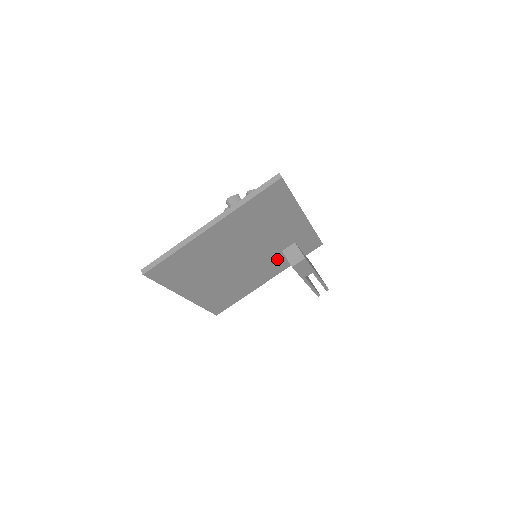
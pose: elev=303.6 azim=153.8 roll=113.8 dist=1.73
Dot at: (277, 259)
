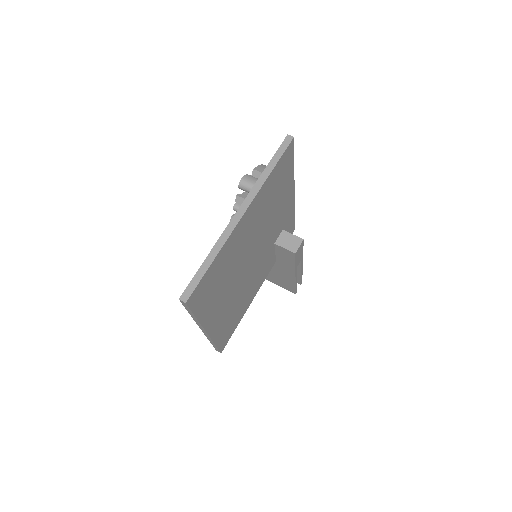
Dot at: (269, 256)
